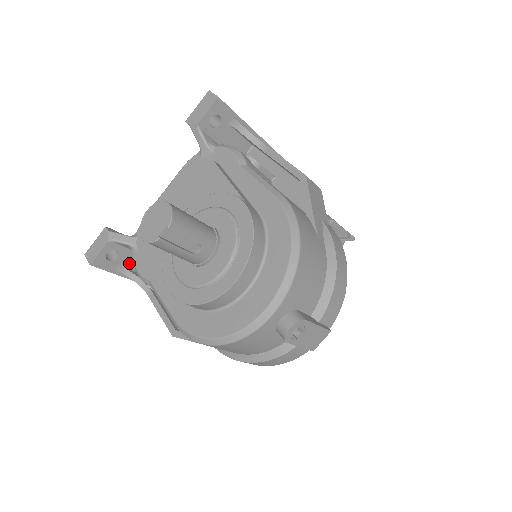
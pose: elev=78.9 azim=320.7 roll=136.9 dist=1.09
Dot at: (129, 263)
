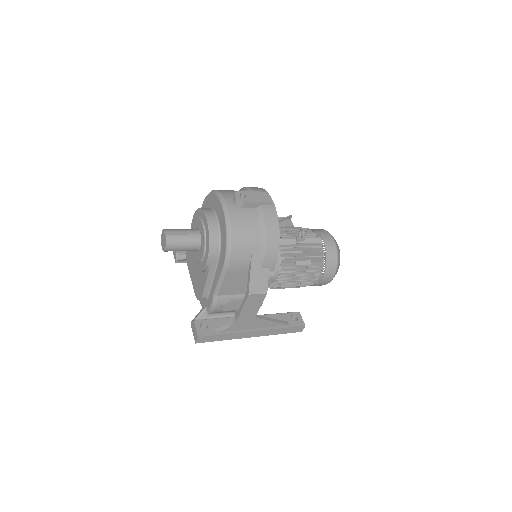
Dot at: (218, 326)
